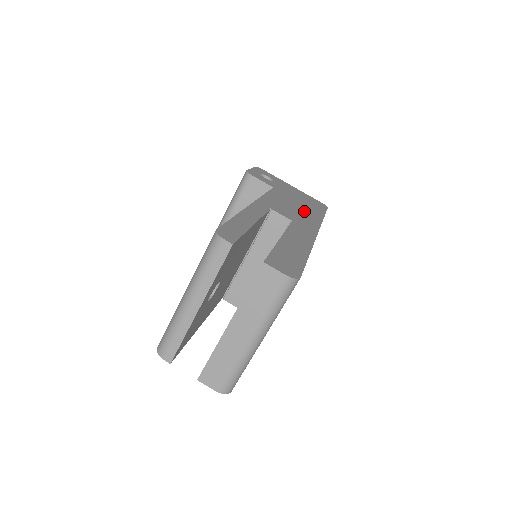
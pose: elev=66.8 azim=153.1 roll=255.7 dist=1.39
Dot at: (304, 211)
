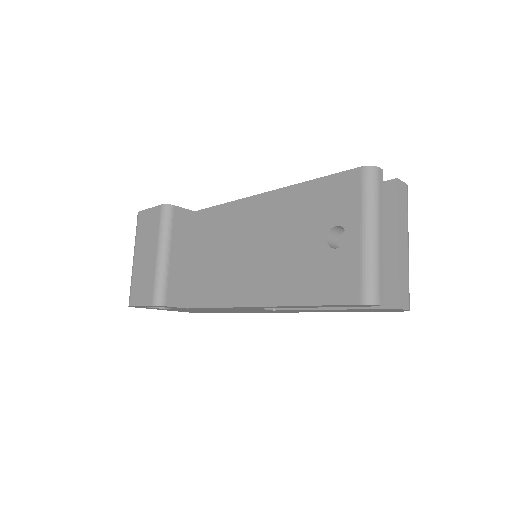
Dot at: occluded
